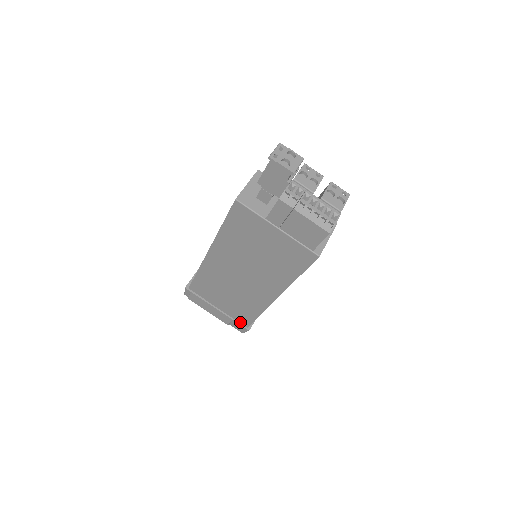
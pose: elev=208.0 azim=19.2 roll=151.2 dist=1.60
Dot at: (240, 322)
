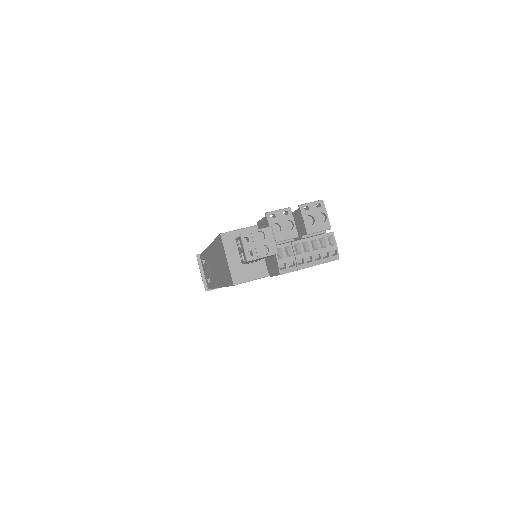
Dot at: occluded
